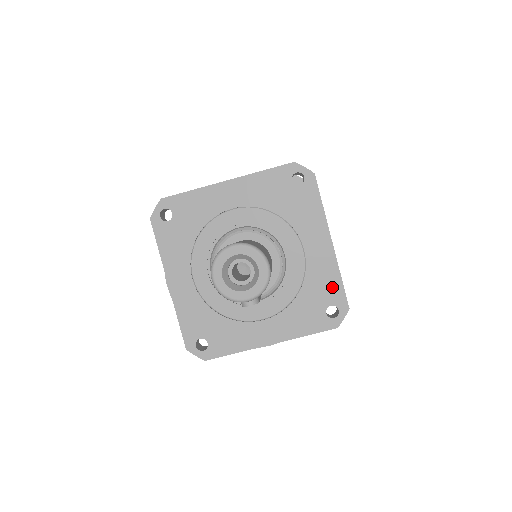
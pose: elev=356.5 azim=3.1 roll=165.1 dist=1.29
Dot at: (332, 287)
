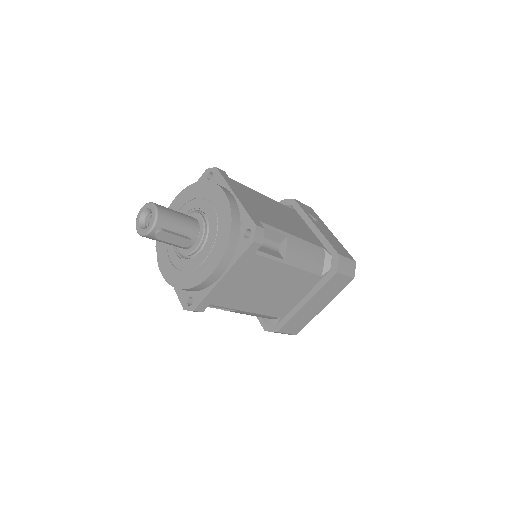
Dot at: (243, 219)
